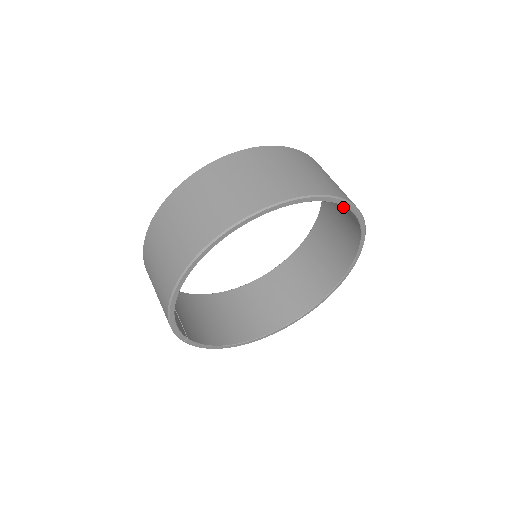
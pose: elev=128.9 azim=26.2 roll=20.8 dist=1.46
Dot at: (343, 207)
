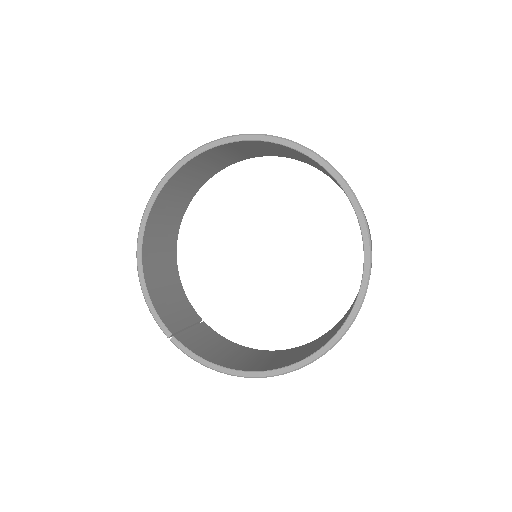
Dot at: occluded
